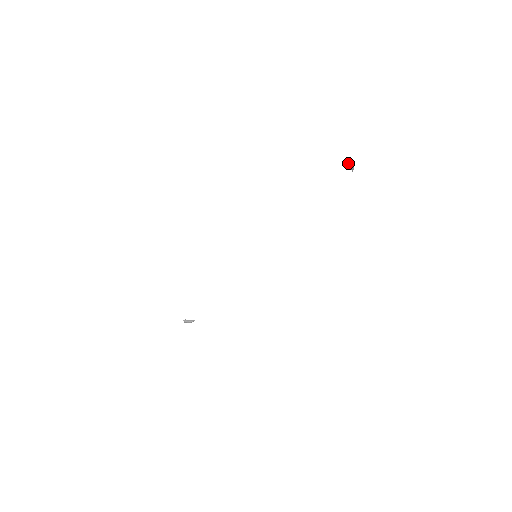
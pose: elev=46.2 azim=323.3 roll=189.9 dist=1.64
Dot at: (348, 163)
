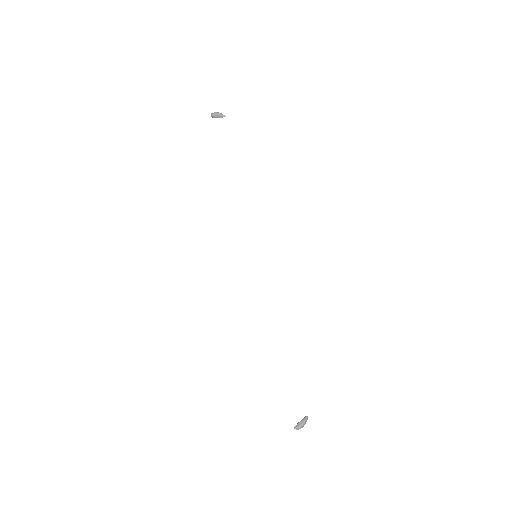
Dot at: (214, 116)
